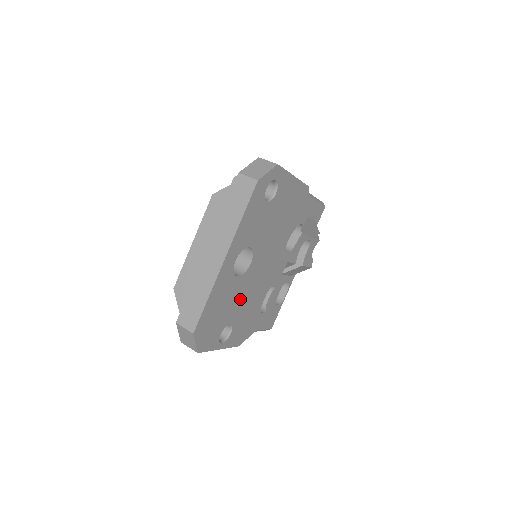
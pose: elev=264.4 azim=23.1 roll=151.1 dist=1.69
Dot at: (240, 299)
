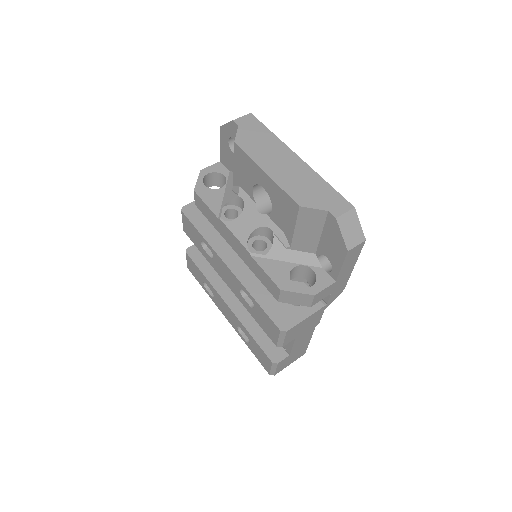
Dot at: occluded
